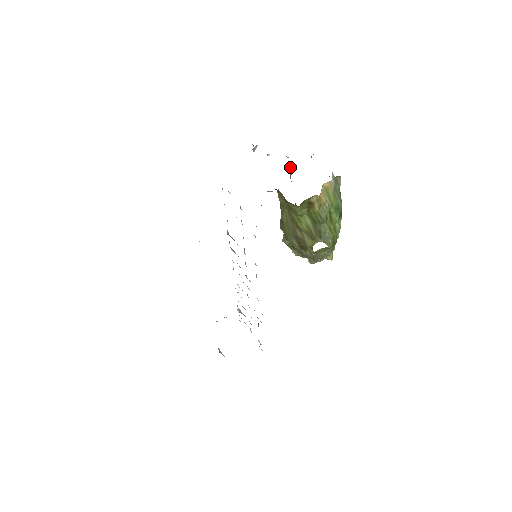
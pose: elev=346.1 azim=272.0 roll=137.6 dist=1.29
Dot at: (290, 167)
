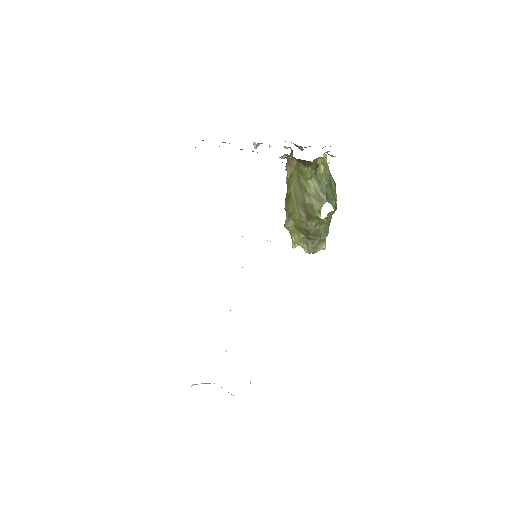
Dot at: (291, 151)
